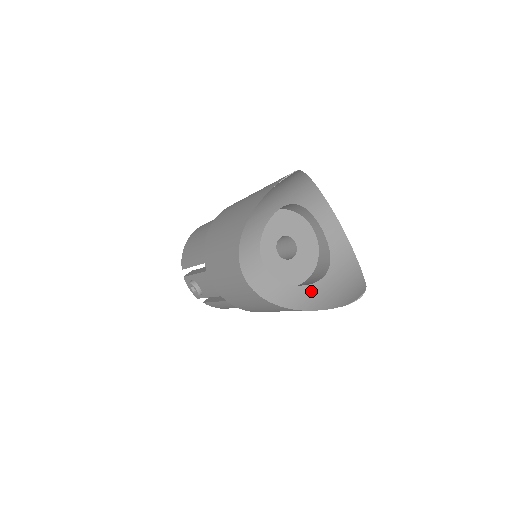
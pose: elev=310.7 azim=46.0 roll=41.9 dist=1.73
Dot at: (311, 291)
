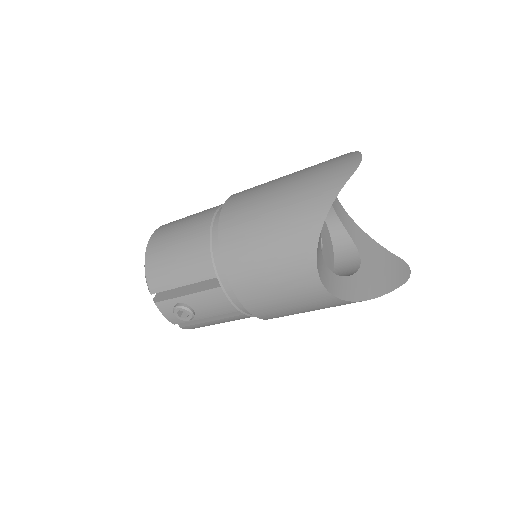
Dot at: (363, 278)
